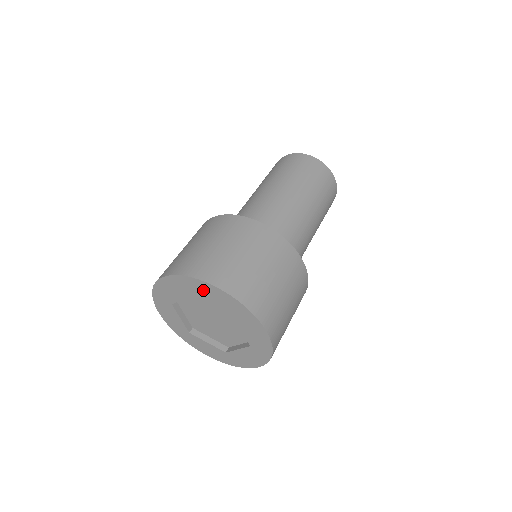
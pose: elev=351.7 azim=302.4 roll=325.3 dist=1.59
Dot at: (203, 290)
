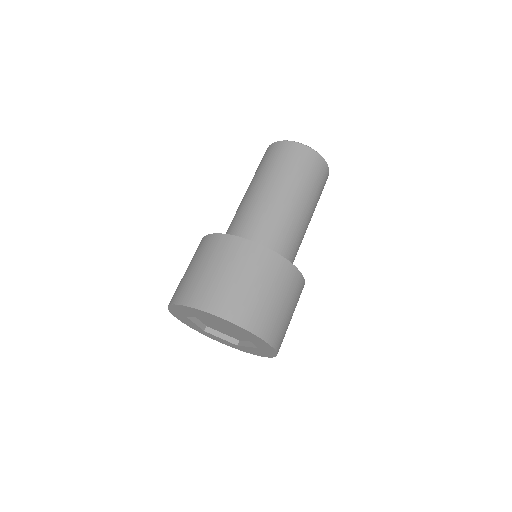
Dot at: (180, 311)
